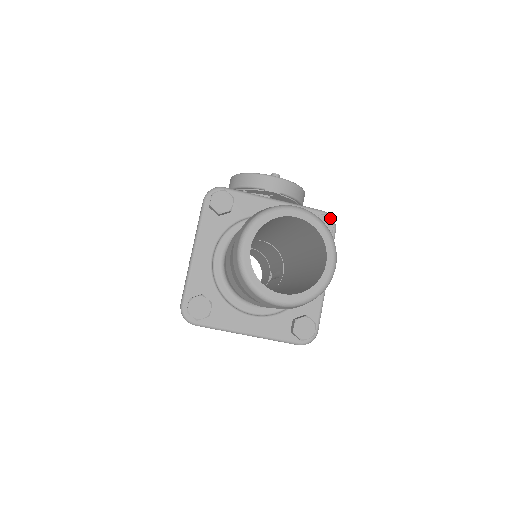
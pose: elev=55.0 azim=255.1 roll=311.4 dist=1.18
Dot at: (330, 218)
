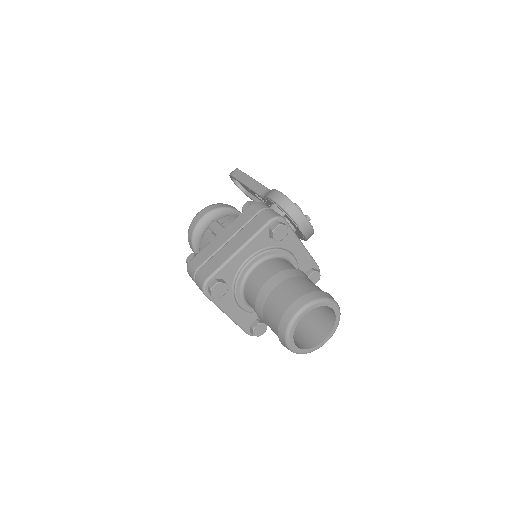
Dot at: occluded
